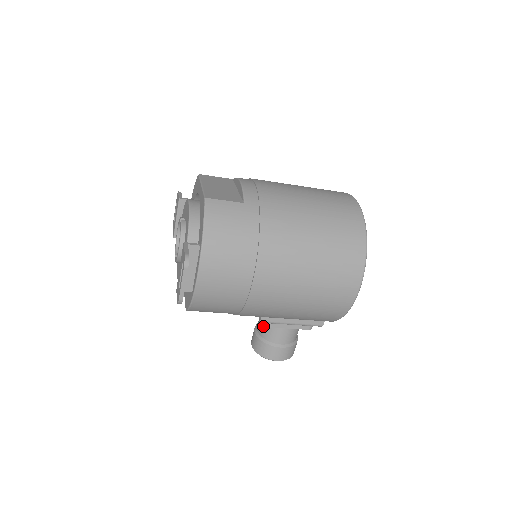
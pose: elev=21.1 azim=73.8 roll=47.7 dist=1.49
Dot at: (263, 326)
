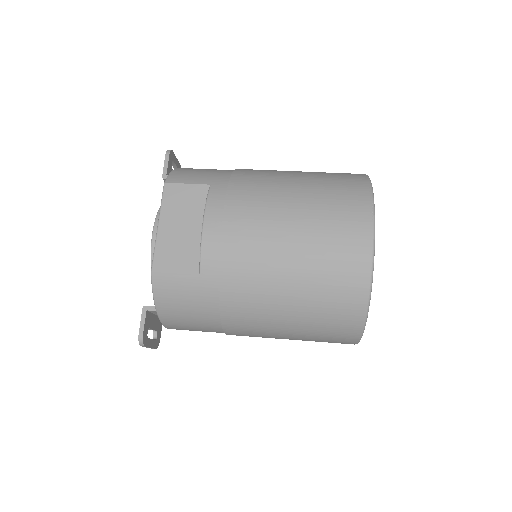
Dot at: occluded
